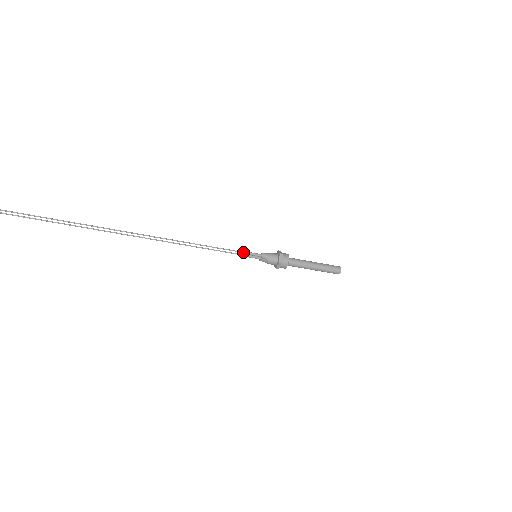
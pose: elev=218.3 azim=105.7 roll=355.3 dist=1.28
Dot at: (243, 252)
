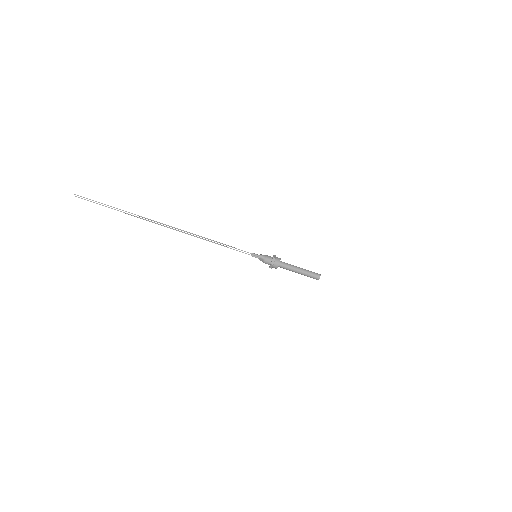
Dot at: occluded
